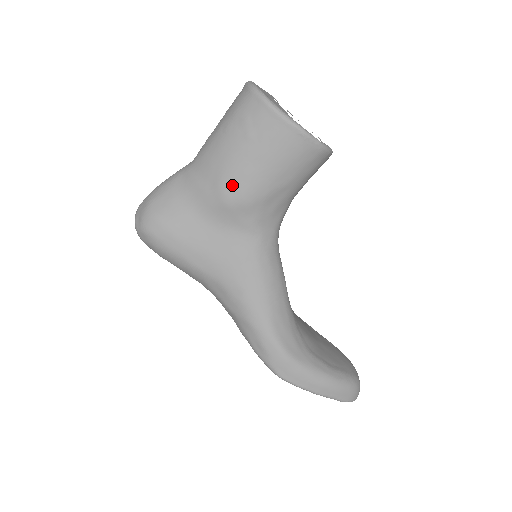
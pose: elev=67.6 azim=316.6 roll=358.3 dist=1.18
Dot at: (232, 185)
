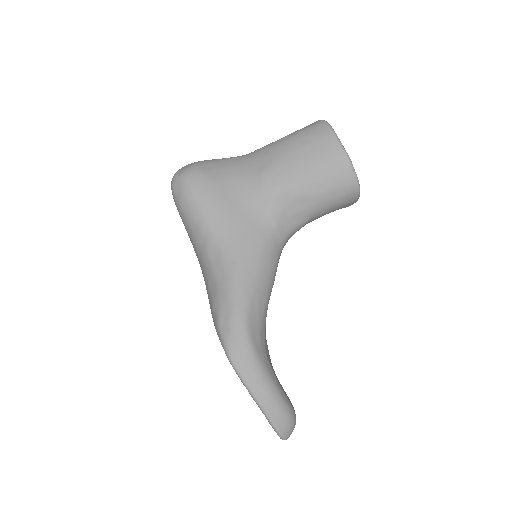
Dot at: (276, 172)
